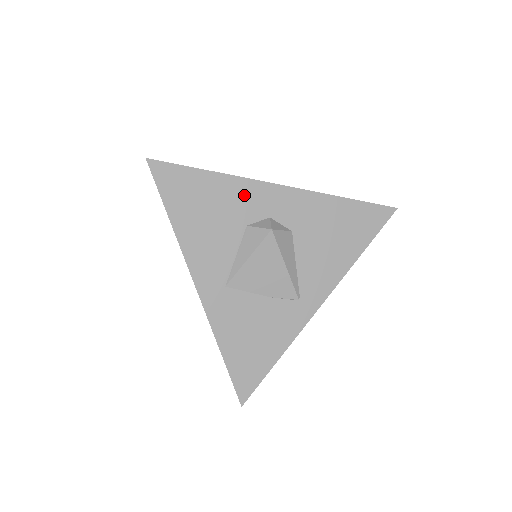
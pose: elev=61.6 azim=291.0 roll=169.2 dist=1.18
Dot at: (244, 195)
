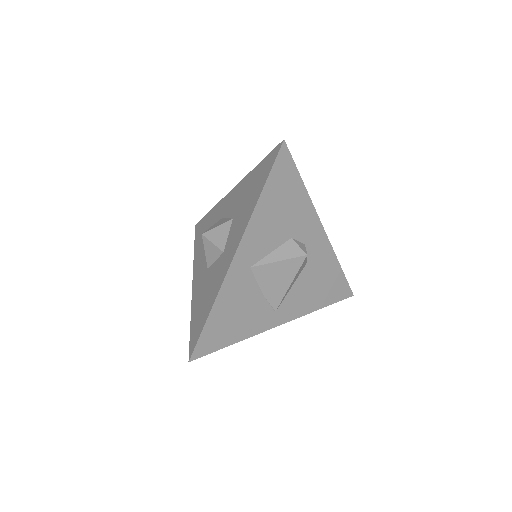
Dot at: (306, 217)
